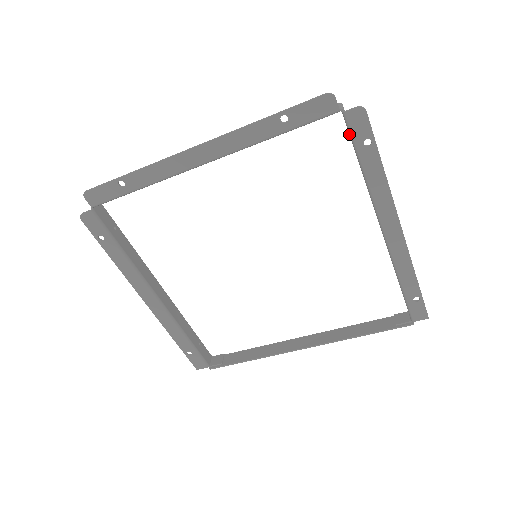
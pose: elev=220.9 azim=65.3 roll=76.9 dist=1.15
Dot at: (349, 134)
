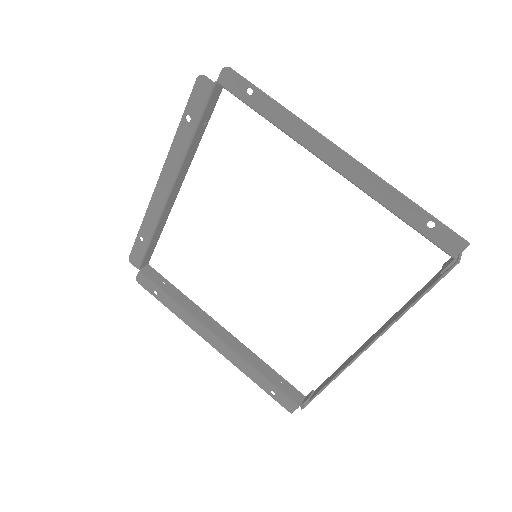
Dot at: occluded
